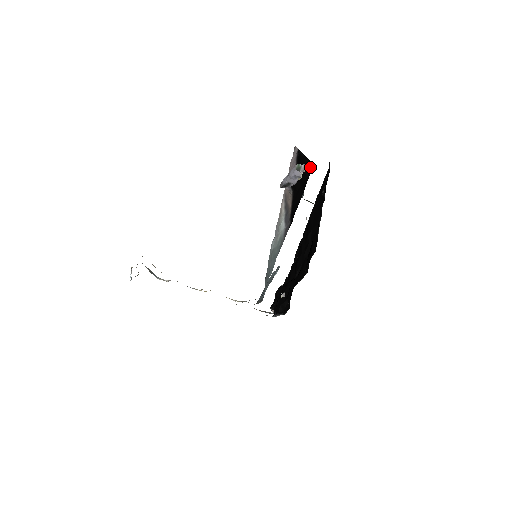
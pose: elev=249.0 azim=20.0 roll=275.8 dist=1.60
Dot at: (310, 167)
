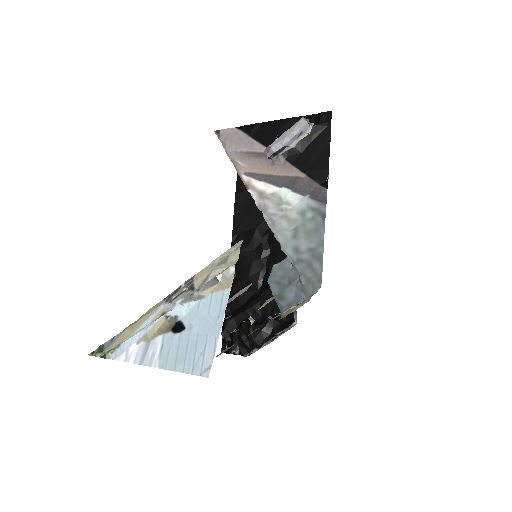
Dot at: (324, 116)
